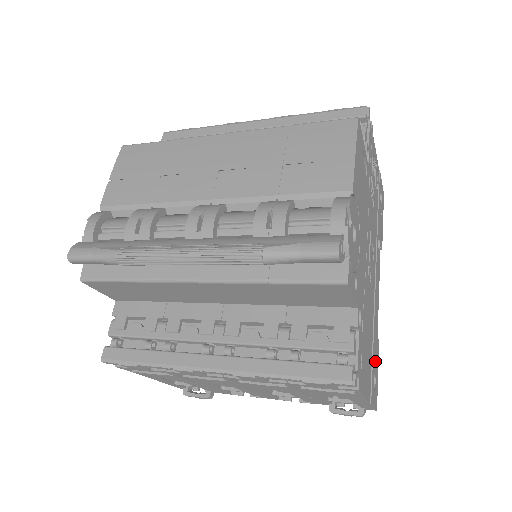
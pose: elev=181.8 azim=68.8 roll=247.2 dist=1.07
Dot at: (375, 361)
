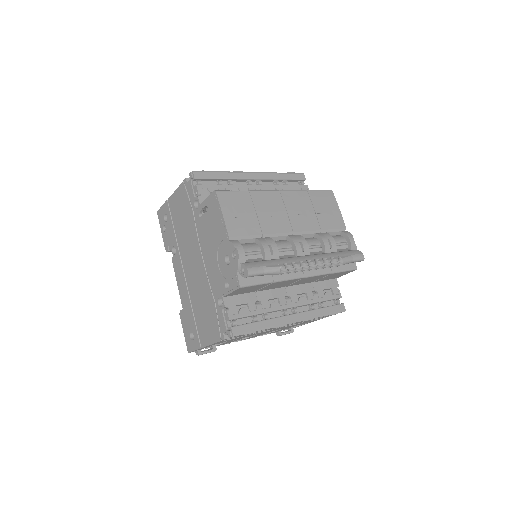
Dot at: occluded
